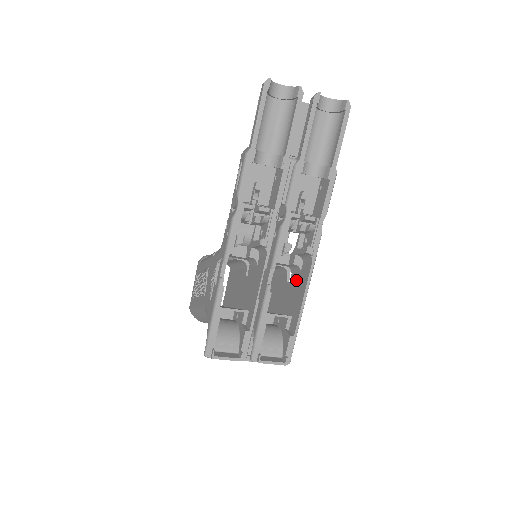
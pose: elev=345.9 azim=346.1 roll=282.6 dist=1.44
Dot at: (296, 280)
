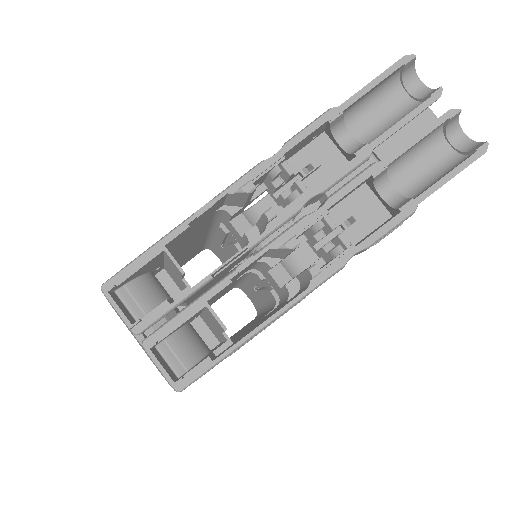
Dot at: (274, 310)
